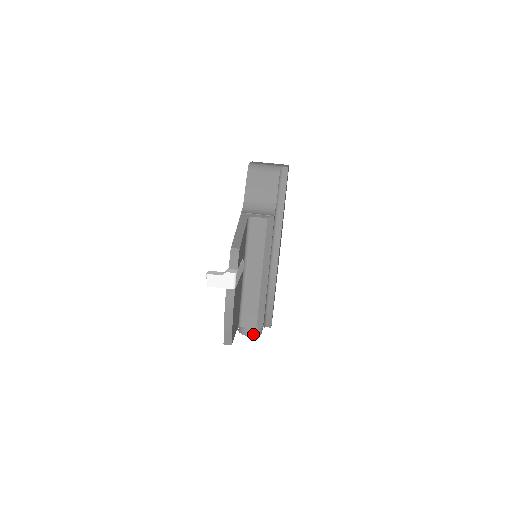
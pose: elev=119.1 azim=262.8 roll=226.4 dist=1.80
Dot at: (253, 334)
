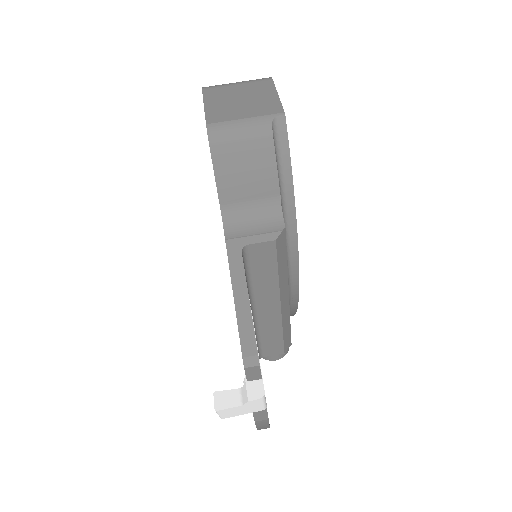
Dot at: (280, 357)
